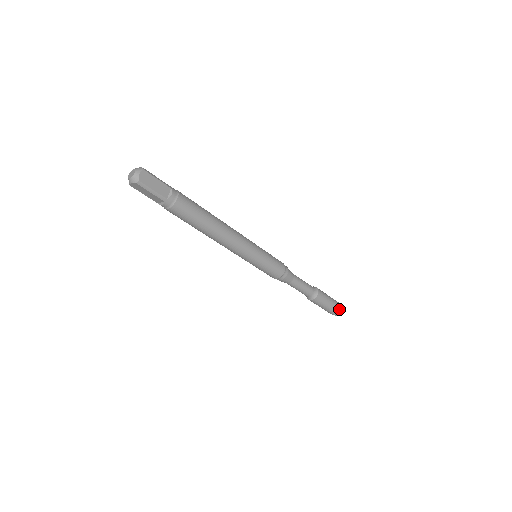
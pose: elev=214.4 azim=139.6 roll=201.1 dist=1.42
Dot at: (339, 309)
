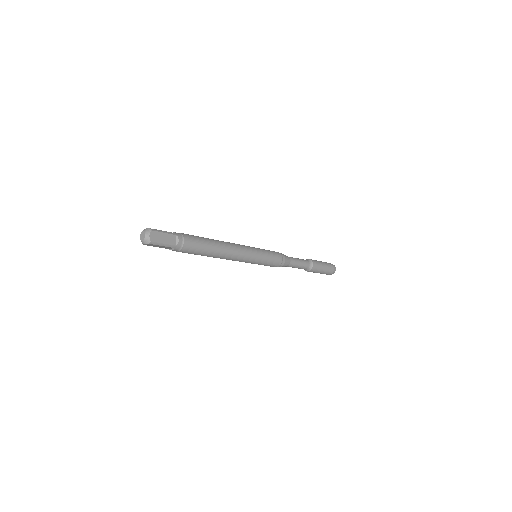
Dot at: (333, 269)
